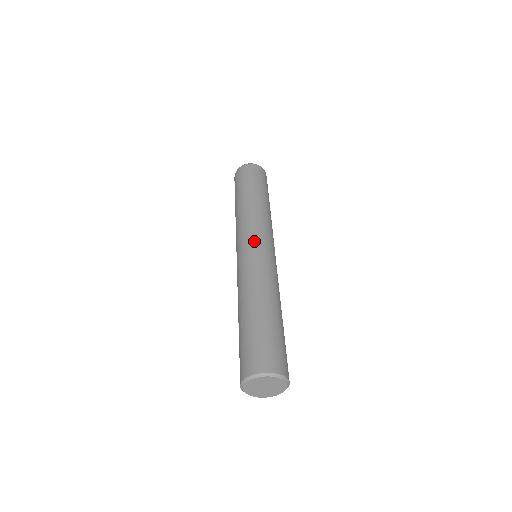
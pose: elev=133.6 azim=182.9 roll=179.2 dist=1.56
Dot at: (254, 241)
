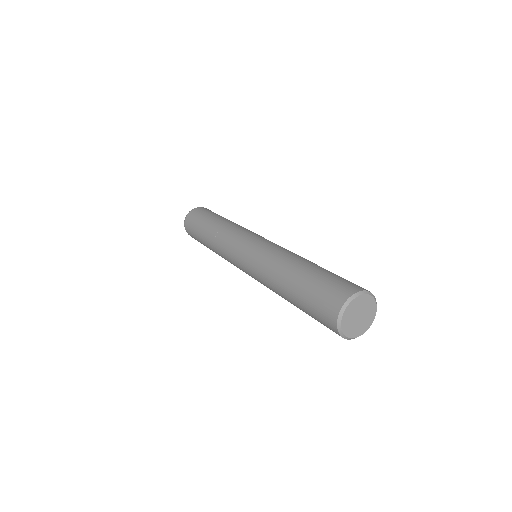
Dot at: (263, 237)
